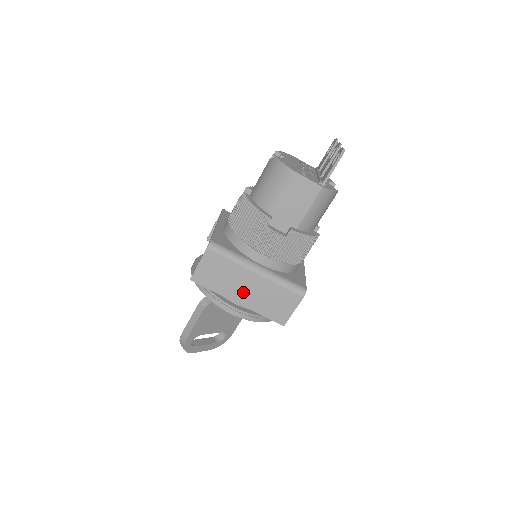
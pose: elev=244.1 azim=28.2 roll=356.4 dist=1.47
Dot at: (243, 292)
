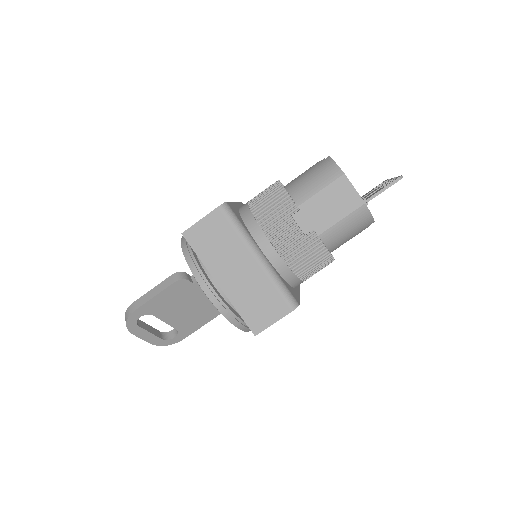
Dot at: (231, 274)
